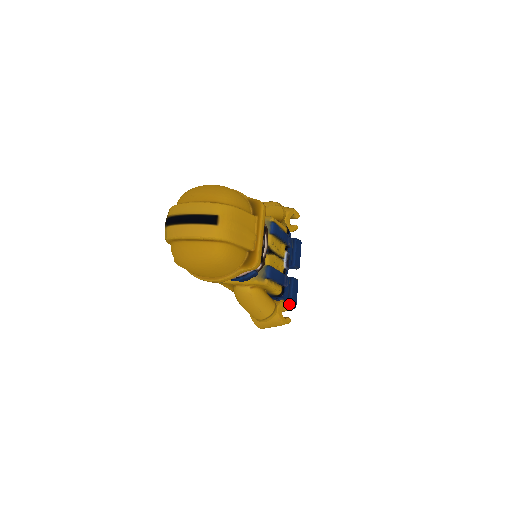
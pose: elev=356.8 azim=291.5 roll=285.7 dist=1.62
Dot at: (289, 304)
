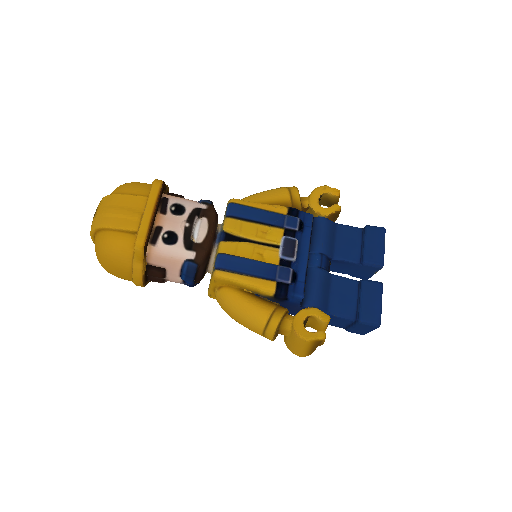
Dot at: (358, 319)
